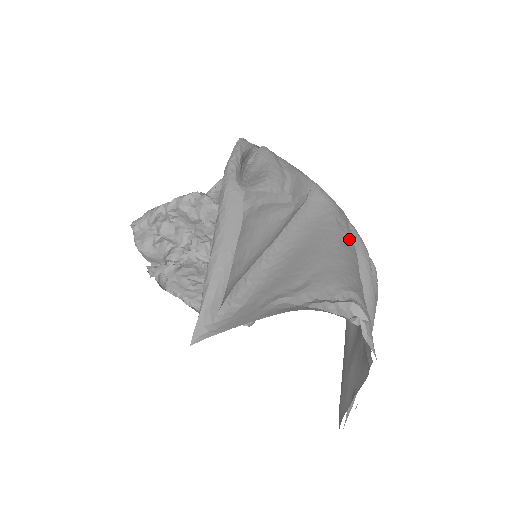
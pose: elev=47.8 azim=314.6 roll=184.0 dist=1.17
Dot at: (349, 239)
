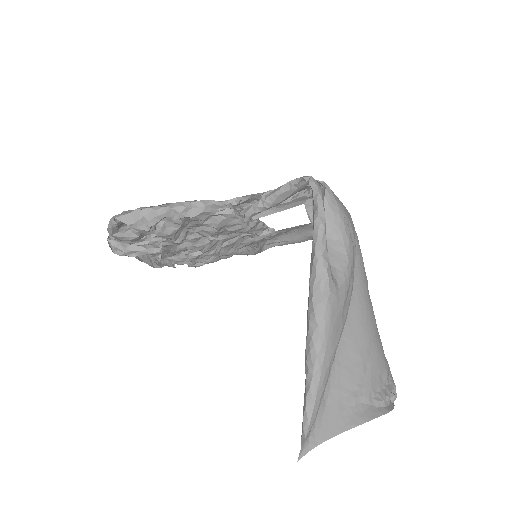
Dot at: (367, 281)
